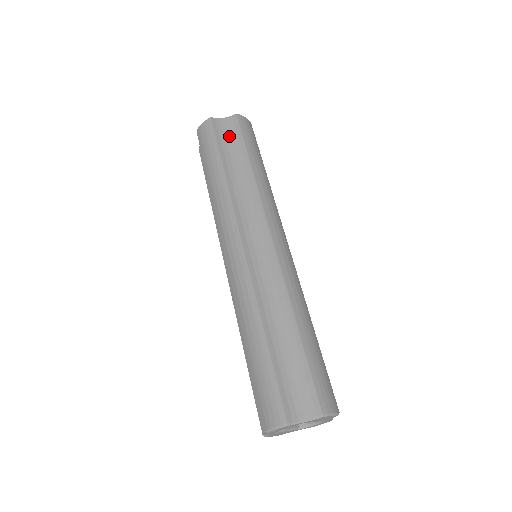
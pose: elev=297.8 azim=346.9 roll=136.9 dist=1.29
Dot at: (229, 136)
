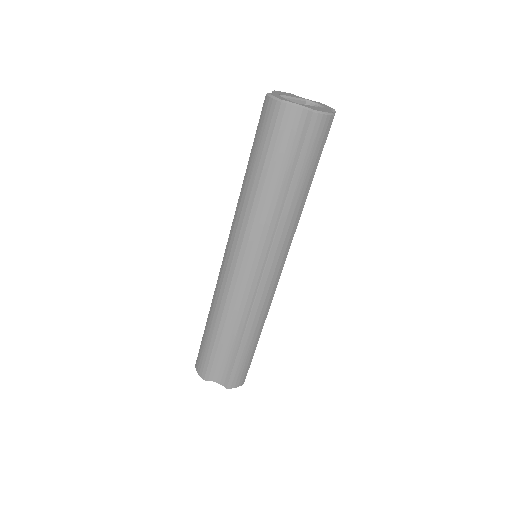
Dot at: (289, 138)
